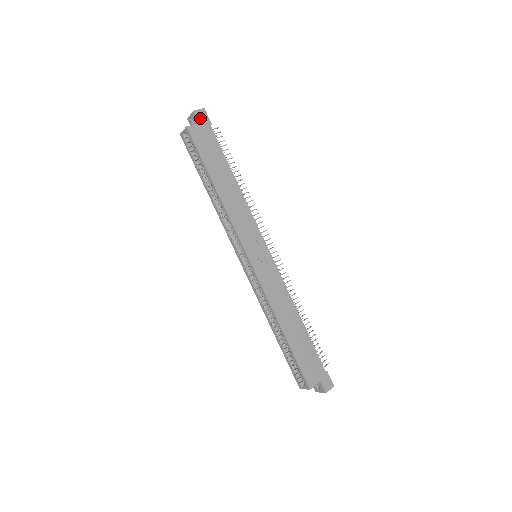
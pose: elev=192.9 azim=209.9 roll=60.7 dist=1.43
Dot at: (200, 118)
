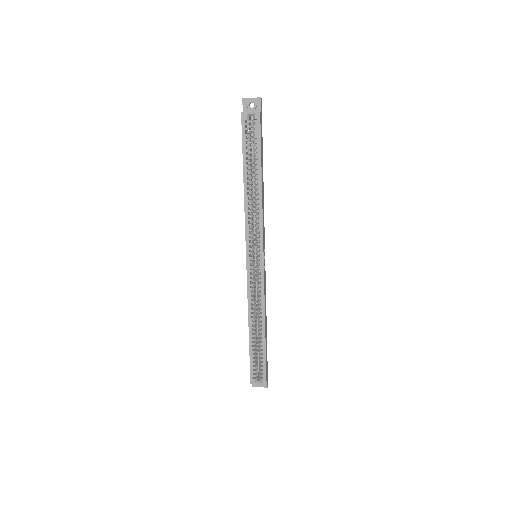
Dot at: (261, 107)
